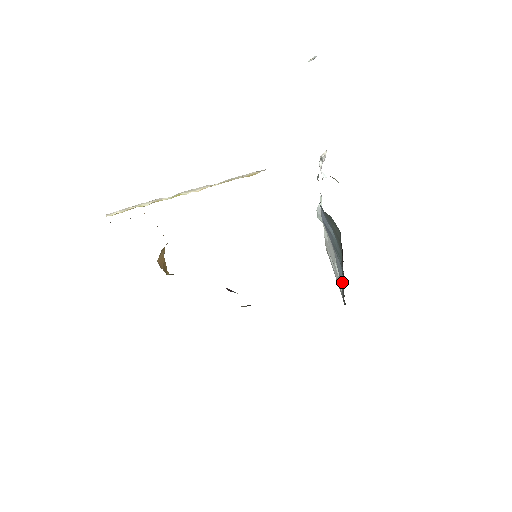
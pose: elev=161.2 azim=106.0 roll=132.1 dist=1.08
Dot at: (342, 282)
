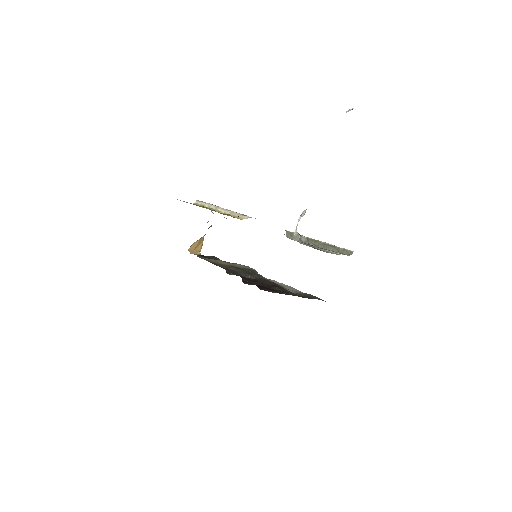
Dot at: occluded
